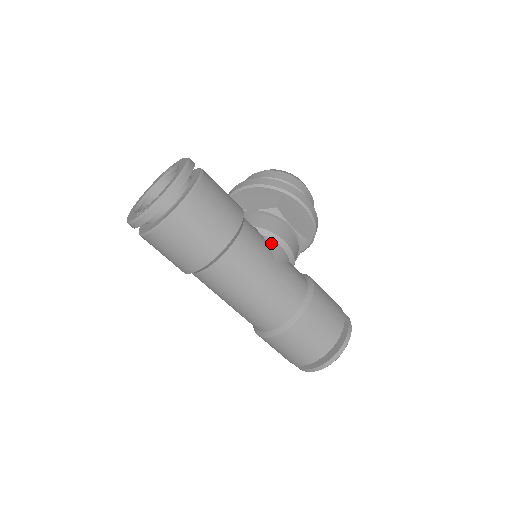
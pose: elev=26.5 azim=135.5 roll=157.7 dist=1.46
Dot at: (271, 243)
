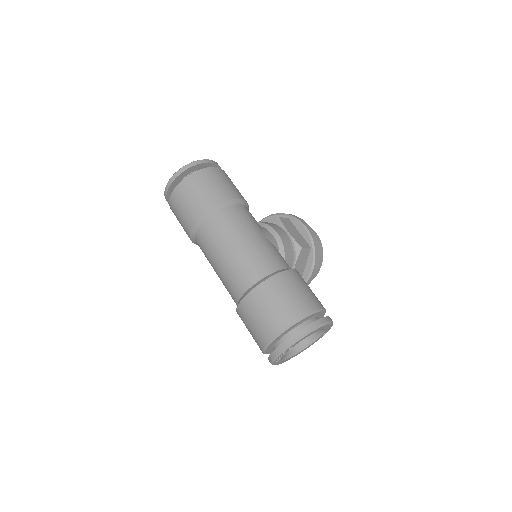
Dot at: (265, 229)
